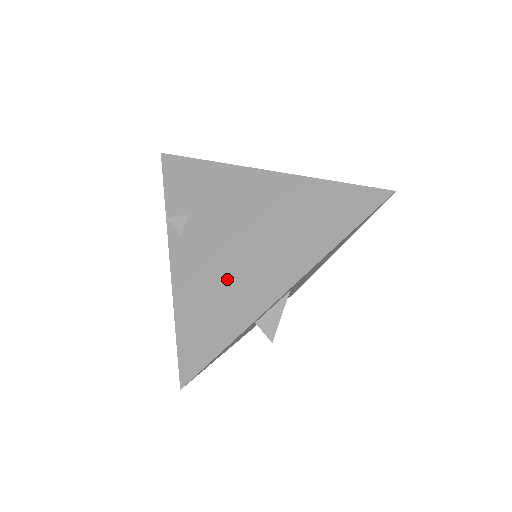
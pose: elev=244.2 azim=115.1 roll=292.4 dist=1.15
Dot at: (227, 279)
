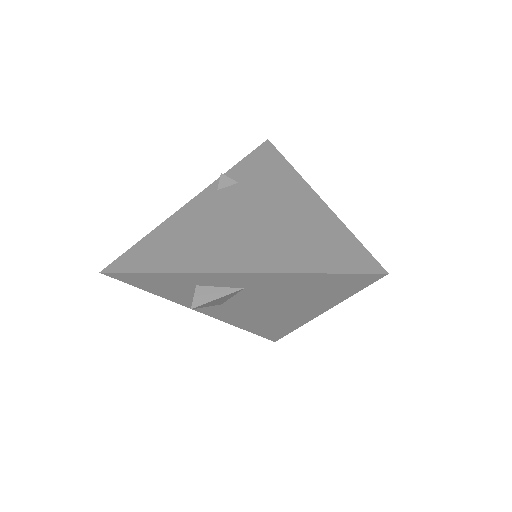
Dot at: (208, 235)
